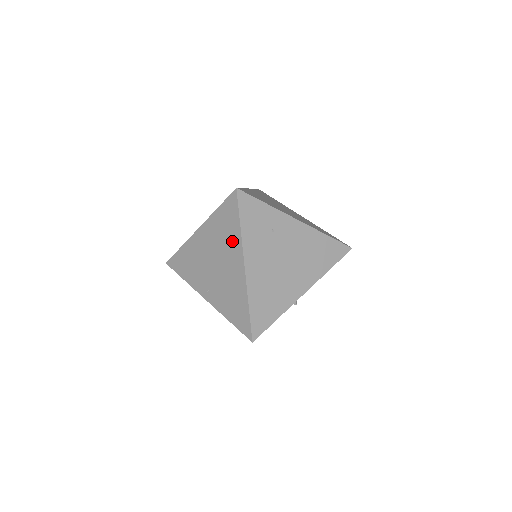
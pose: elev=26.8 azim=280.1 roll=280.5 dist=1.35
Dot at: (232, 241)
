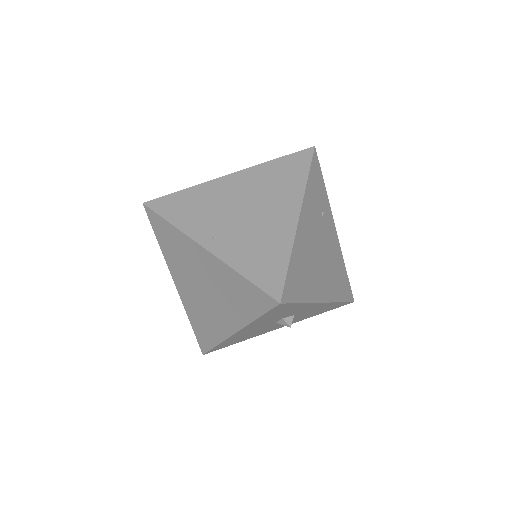
Dot at: (288, 189)
